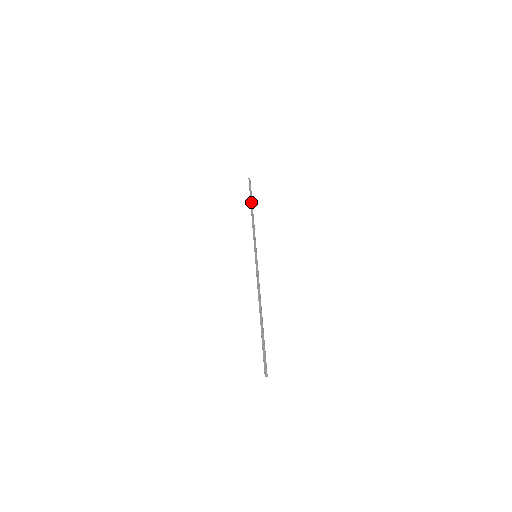
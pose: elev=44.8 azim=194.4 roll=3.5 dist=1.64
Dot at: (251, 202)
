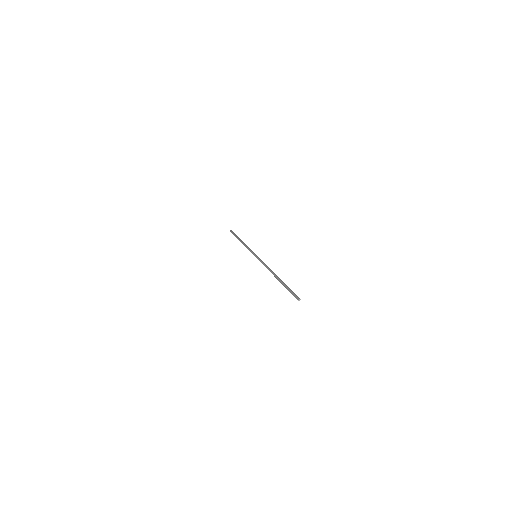
Dot at: occluded
